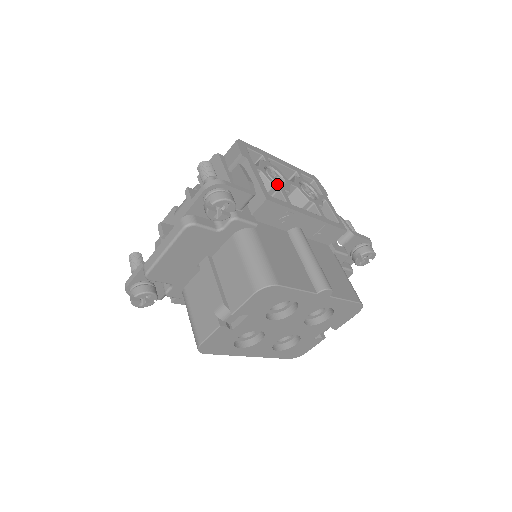
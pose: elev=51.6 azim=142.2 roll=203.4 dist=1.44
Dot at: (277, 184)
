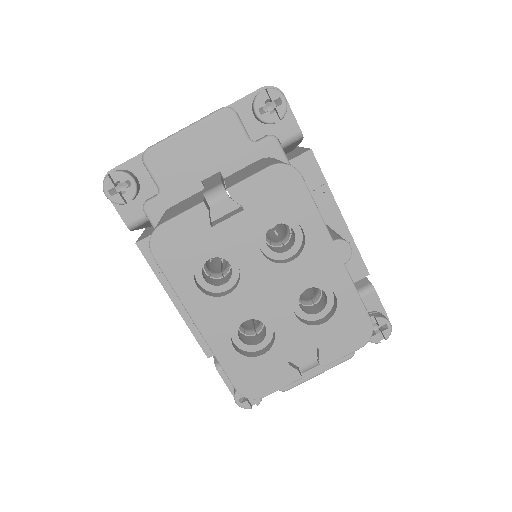
Dot at: occluded
